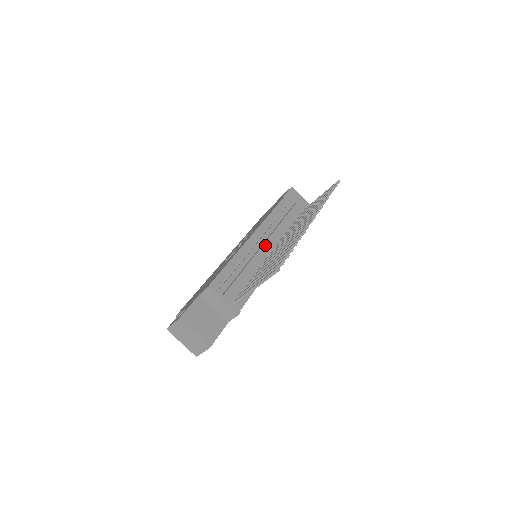
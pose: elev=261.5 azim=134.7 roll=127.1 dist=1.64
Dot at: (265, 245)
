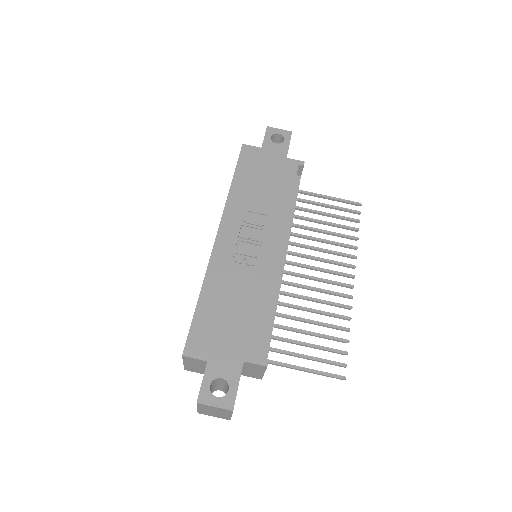
Dot at: occluded
